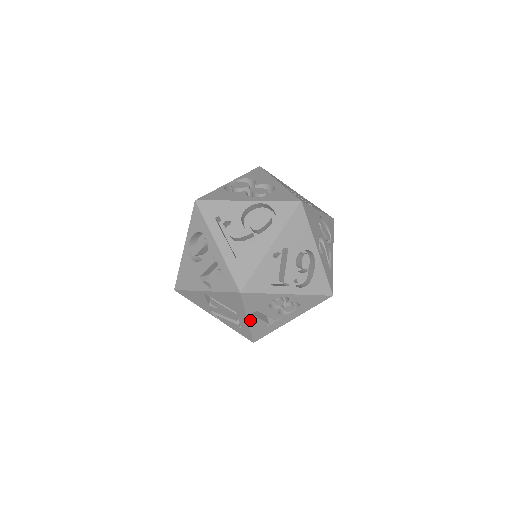
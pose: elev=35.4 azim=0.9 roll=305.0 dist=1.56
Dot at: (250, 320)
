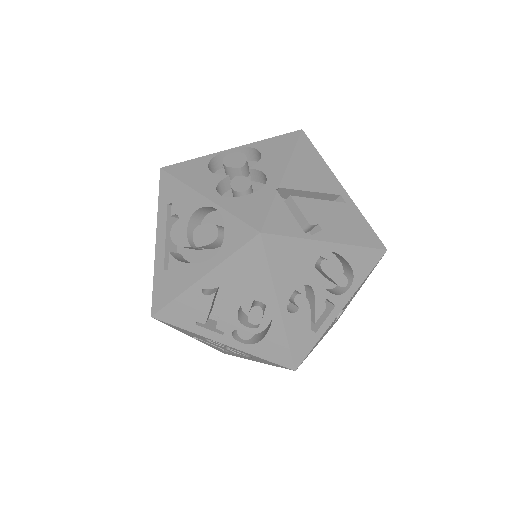
Dot at: occluded
